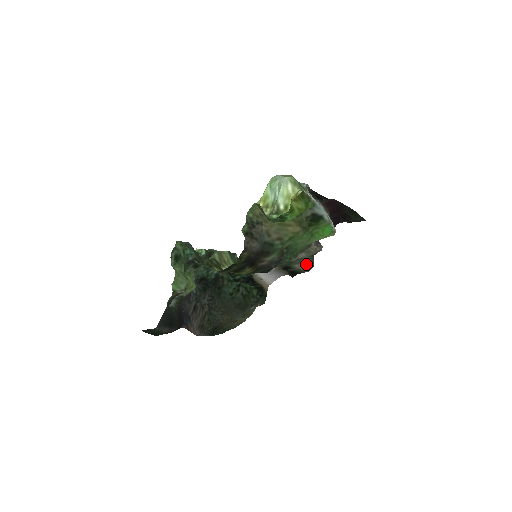
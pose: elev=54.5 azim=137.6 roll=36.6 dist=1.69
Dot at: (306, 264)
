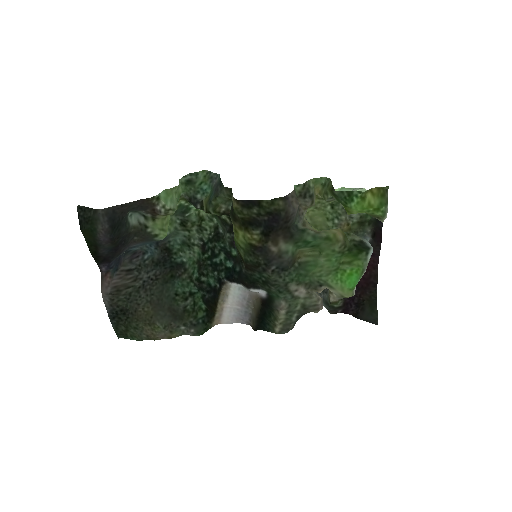
Dot at: (289, 316)
